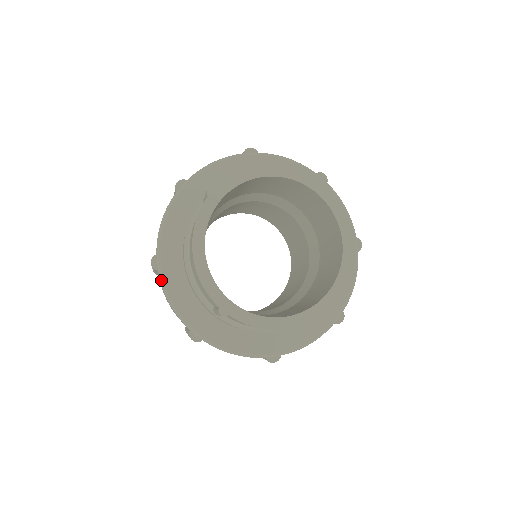
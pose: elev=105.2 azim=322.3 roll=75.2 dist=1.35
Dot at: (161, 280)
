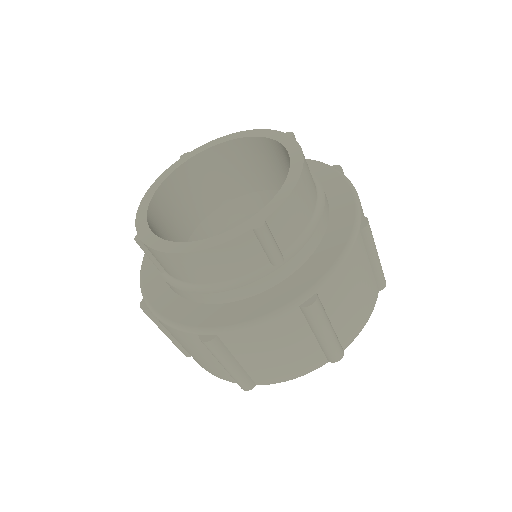
Dot at: (144, 254)
